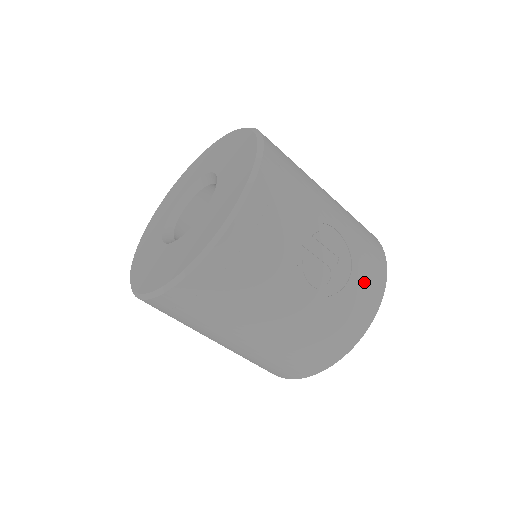
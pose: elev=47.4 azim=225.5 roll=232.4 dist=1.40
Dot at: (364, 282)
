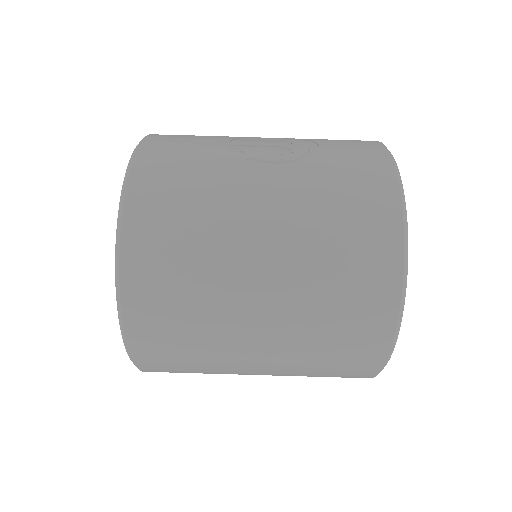
Dot at: (343, 144)
